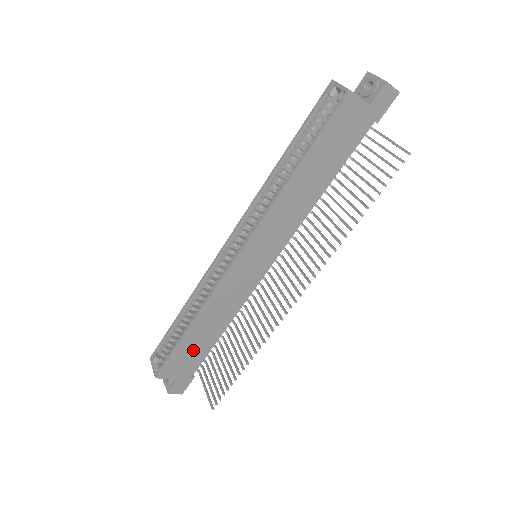
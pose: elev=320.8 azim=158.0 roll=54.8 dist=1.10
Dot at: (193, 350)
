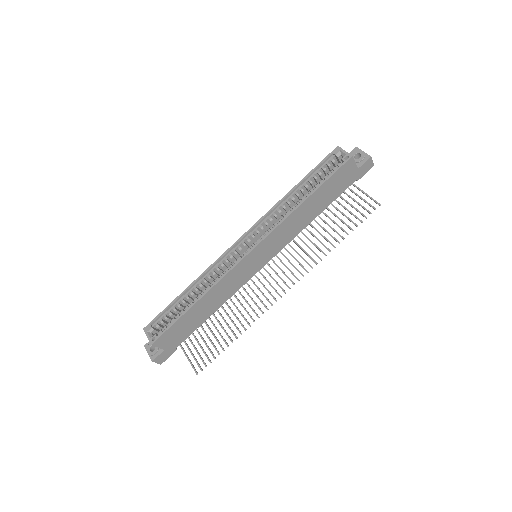
Dot at: (188, 324)
